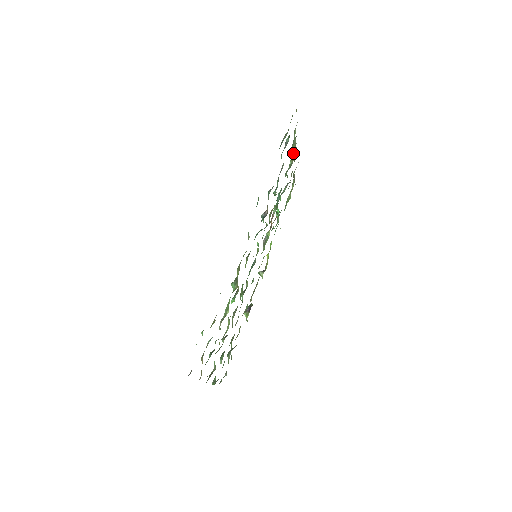
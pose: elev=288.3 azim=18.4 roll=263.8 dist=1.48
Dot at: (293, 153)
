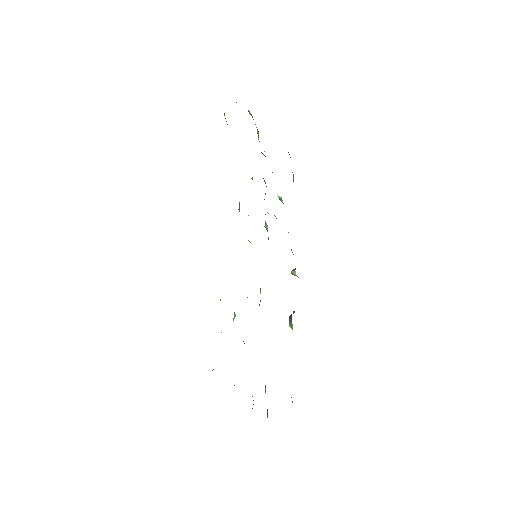
Dot at: (256, 127)
